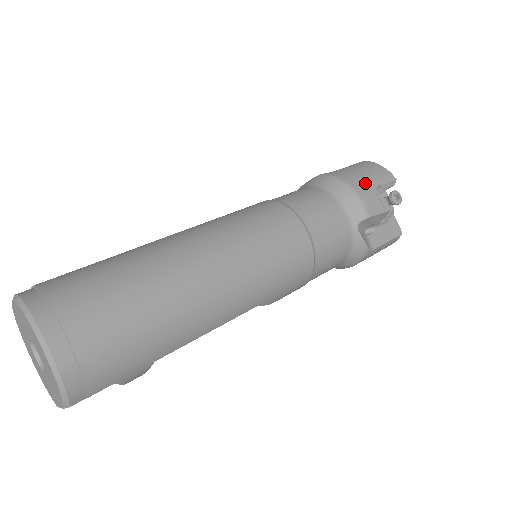
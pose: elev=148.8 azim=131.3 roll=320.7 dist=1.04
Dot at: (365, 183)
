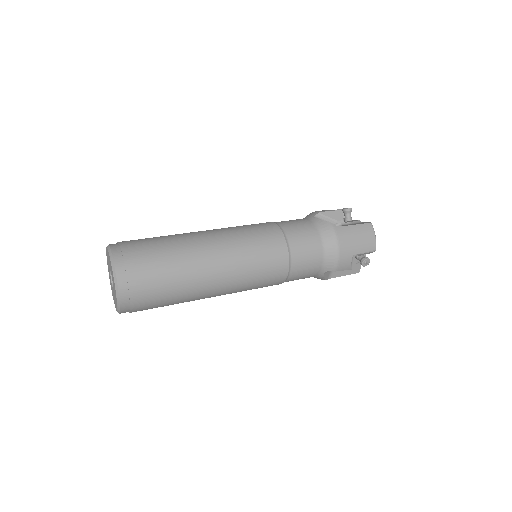
Dot at: (351, 250)
